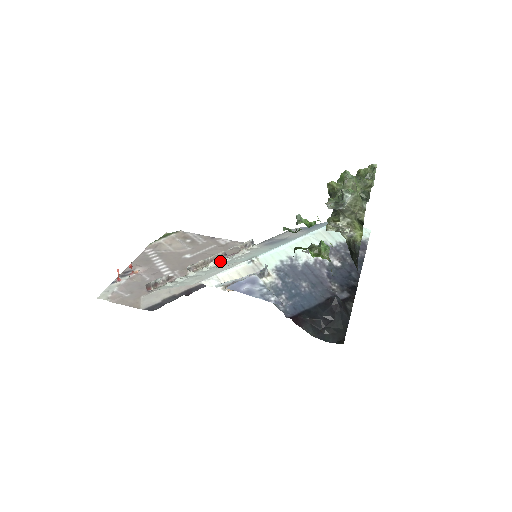
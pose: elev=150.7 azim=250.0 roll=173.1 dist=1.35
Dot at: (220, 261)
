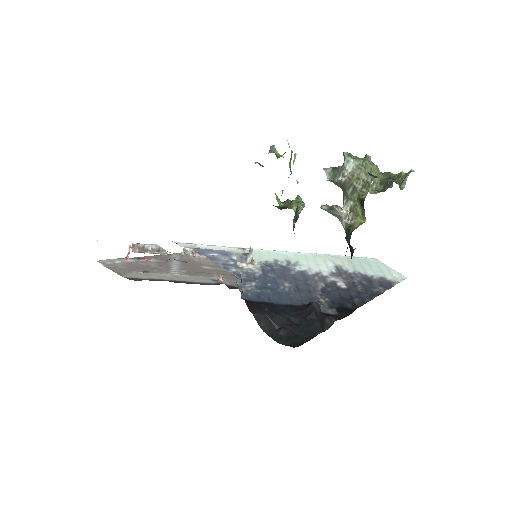
Dot at: occluded
